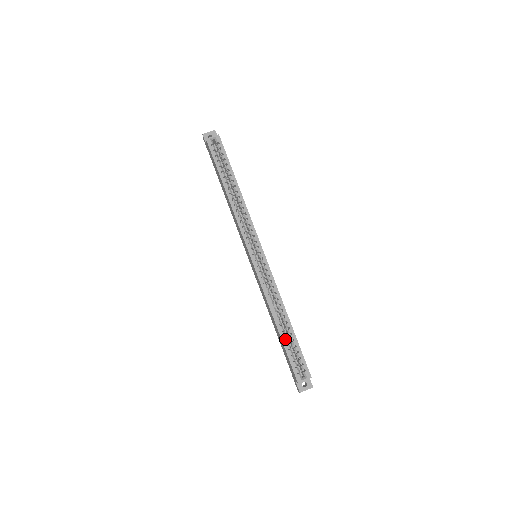
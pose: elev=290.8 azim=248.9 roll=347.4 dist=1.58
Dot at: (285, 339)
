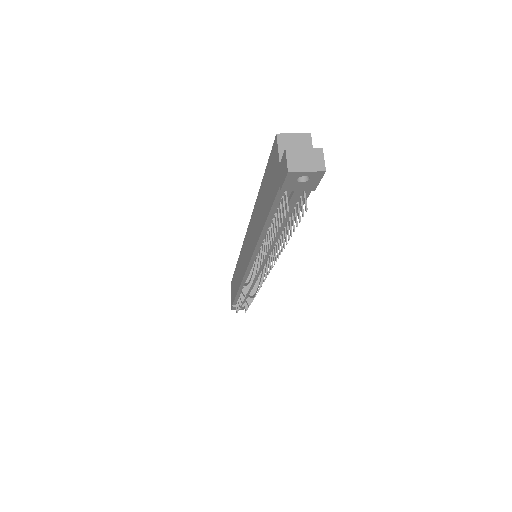
Dot at: occluded
